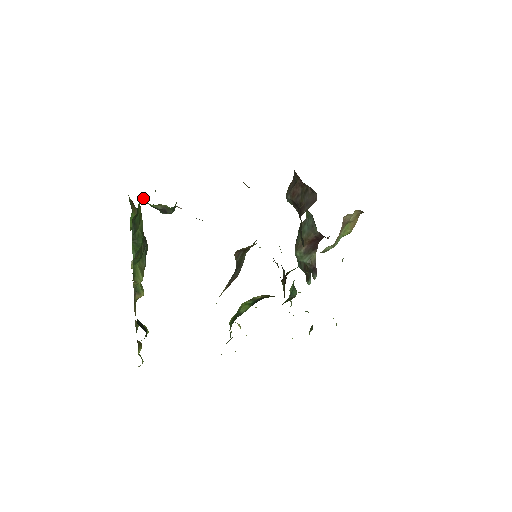
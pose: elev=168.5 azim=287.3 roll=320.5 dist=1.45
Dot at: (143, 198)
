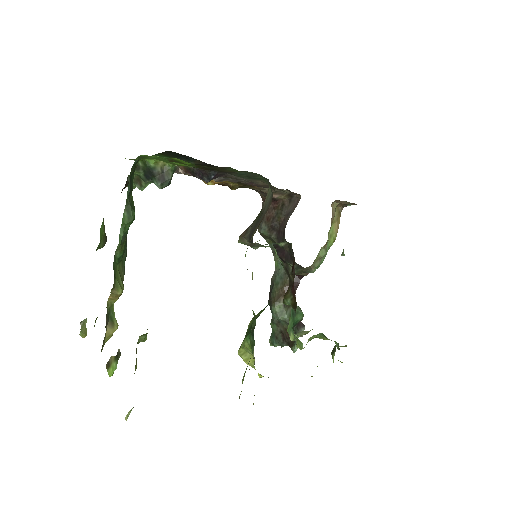
Dot at: (128, 180)
